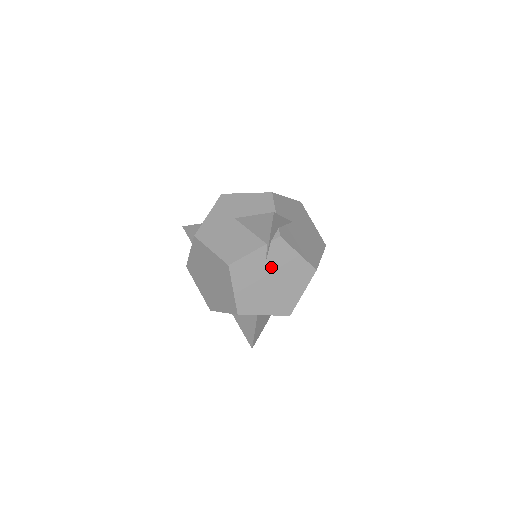
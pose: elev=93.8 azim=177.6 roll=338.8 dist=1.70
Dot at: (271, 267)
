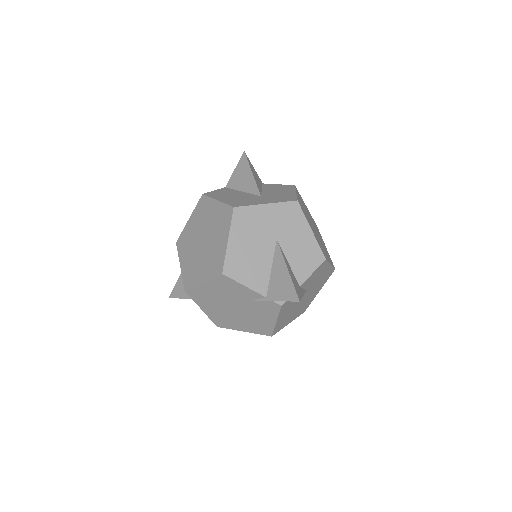
Dot at: (248, 305)
